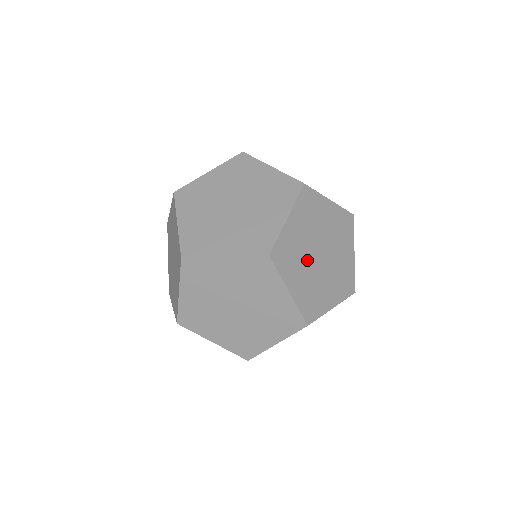
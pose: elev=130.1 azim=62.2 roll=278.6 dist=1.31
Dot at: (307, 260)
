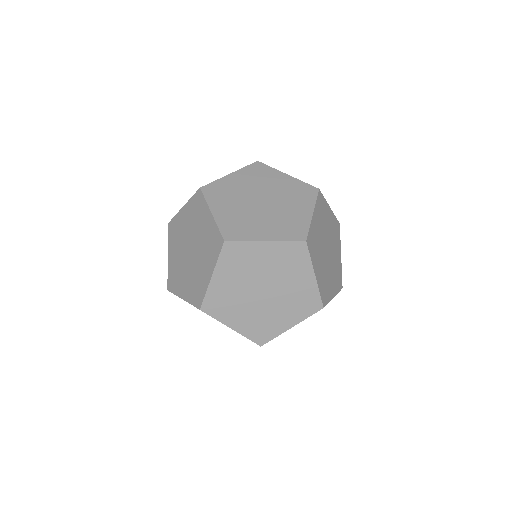
Dot at: (246, 300)
